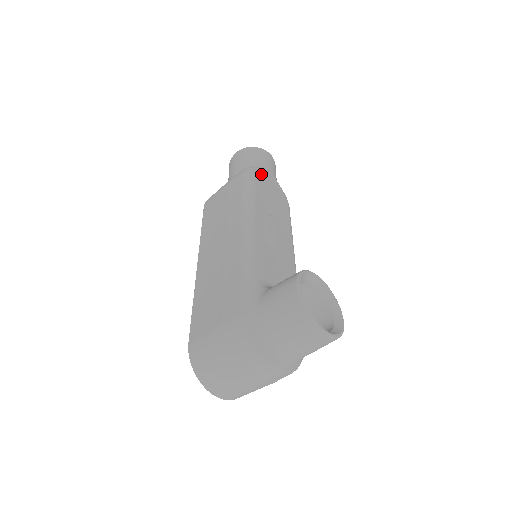
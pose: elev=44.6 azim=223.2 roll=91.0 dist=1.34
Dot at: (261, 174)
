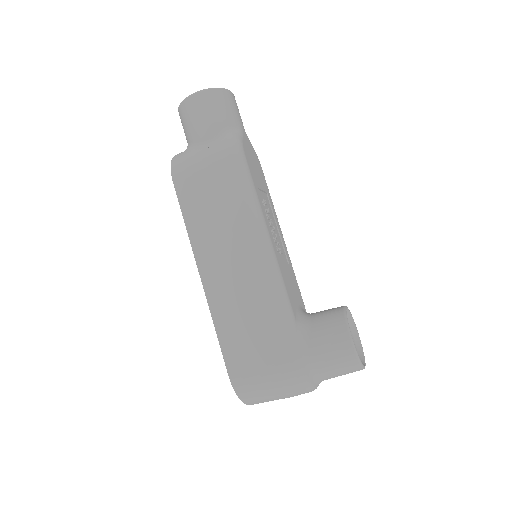
Dot at: (245, 147)
